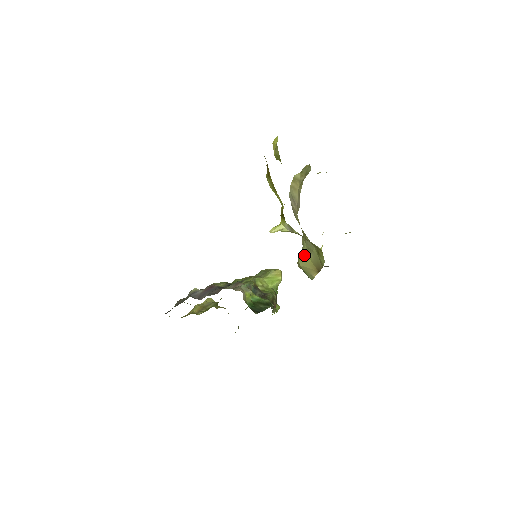
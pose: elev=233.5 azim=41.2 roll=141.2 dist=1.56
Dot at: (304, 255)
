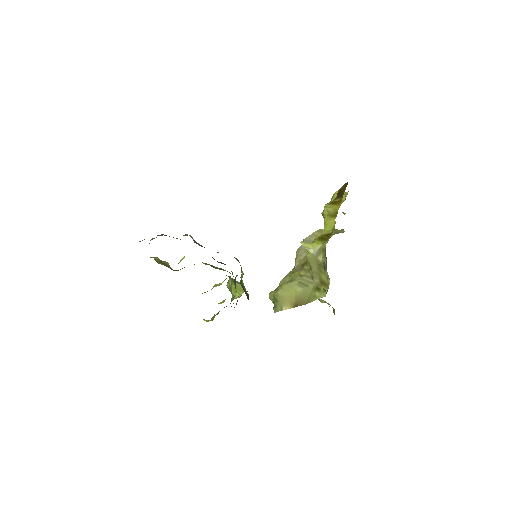
Dot at: (291, 286)
